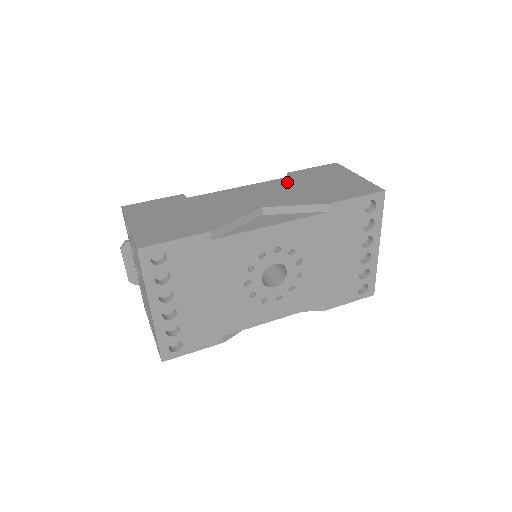
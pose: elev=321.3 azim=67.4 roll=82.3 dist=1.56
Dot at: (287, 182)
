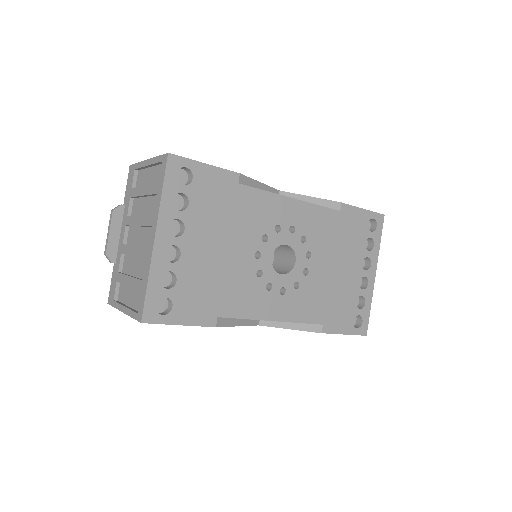
Dot at: occluded
